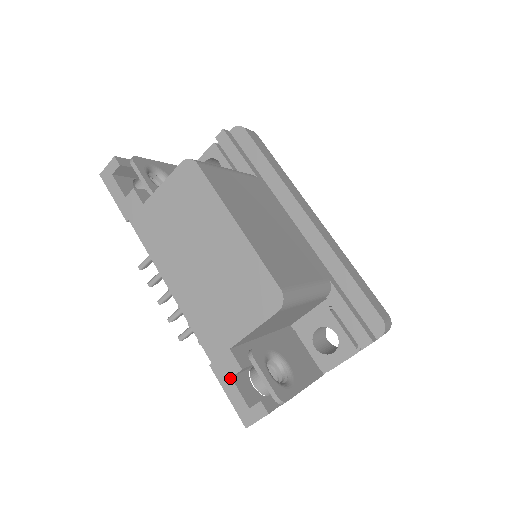
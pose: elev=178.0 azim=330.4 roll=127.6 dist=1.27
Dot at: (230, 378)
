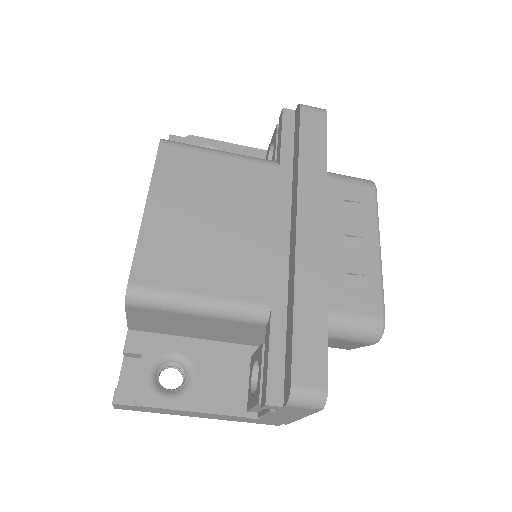
Dot at: (124, 356)
